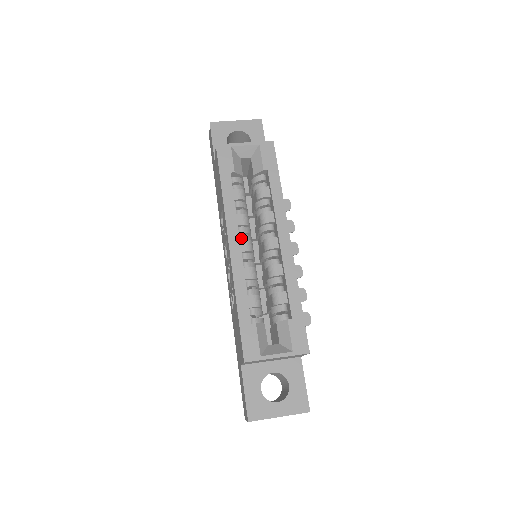
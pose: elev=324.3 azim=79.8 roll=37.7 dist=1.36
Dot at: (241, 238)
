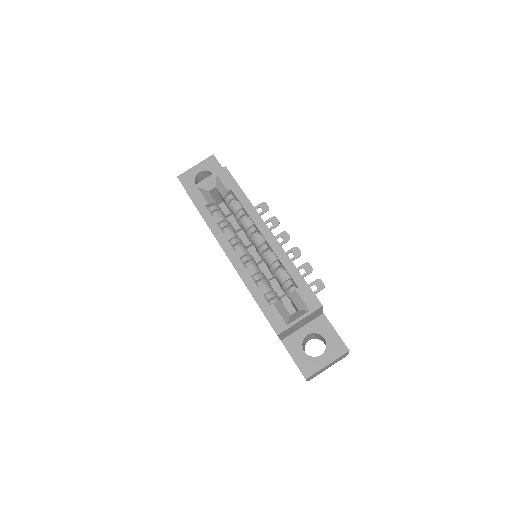
Dot at: (235, 248)
